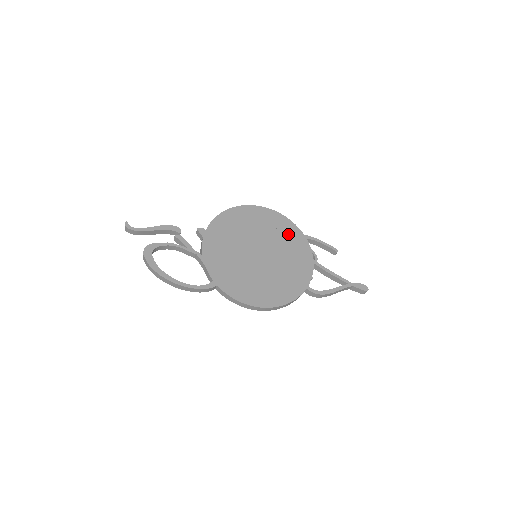
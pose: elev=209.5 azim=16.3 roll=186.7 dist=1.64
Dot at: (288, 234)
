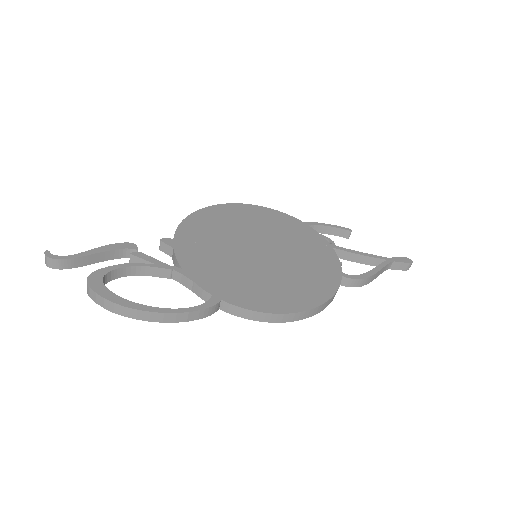
Dot at: (283, 224)
